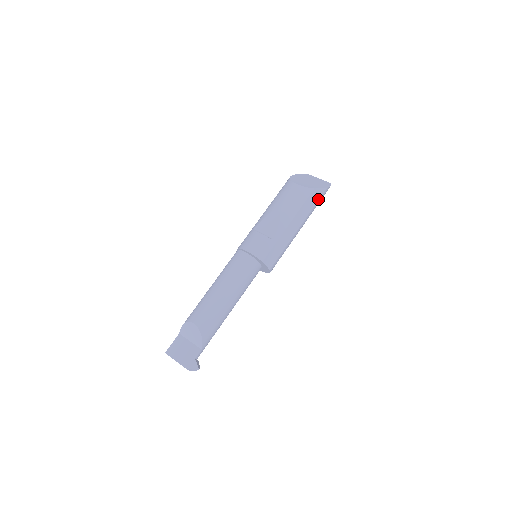
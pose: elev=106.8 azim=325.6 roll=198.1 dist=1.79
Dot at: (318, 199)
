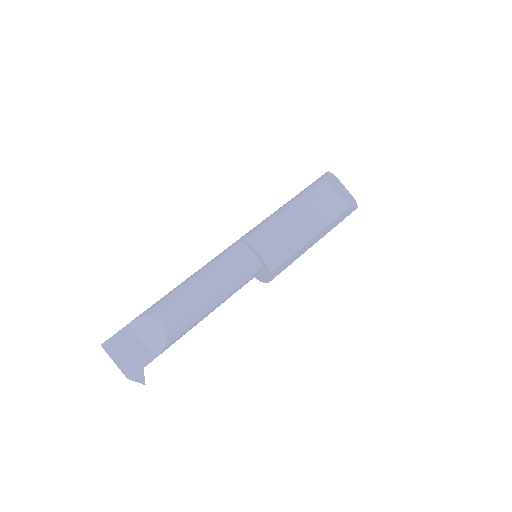
Dot at: (345, 217)
